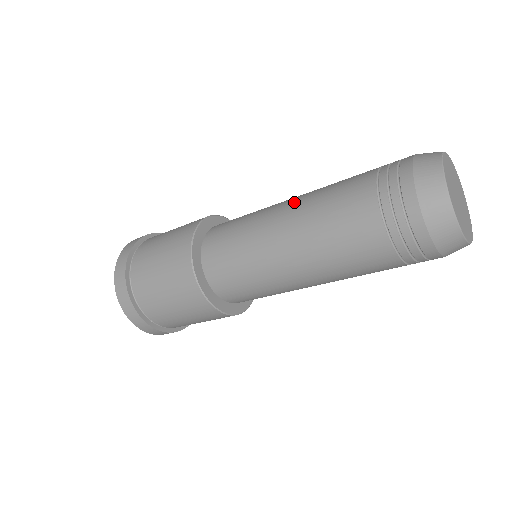
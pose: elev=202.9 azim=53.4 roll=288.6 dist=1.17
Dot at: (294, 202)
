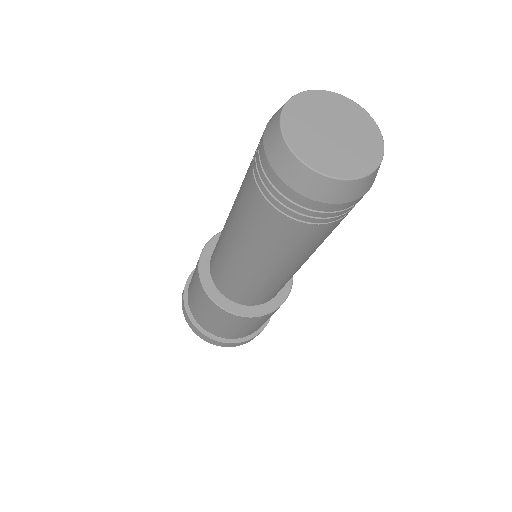
Dot at: occluded
